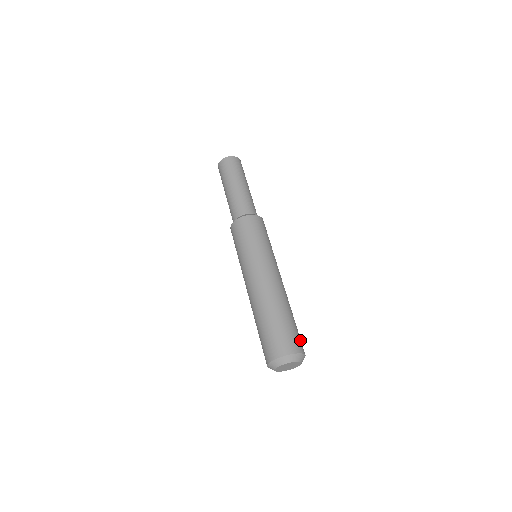
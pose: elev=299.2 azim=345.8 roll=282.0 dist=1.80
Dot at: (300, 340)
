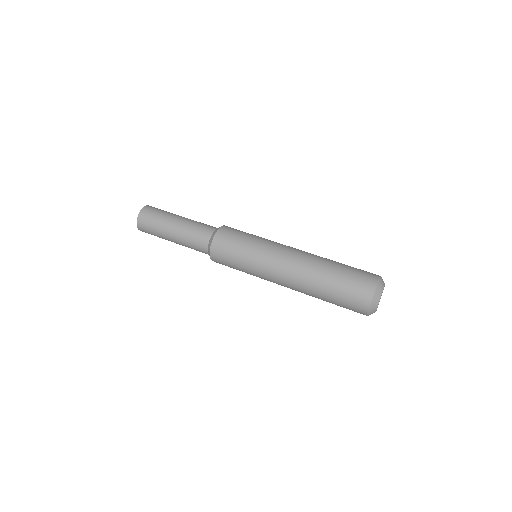
Dot at: occluded
